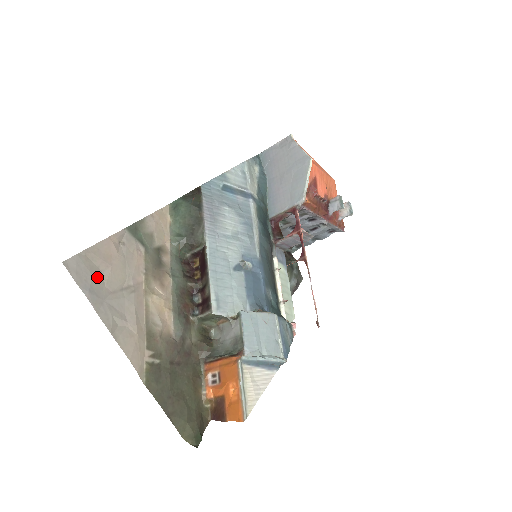
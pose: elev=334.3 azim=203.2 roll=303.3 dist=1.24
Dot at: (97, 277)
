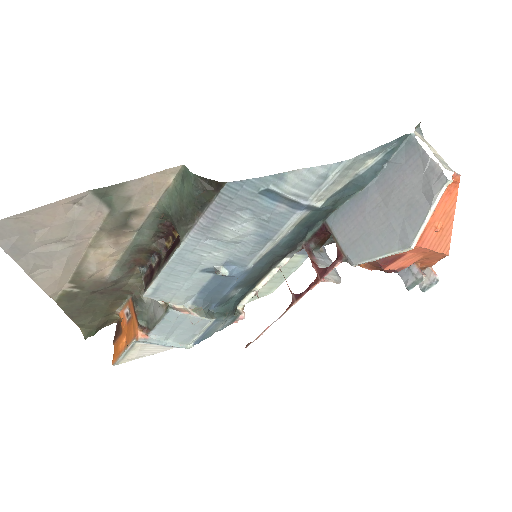
Dot at: (26, 235)
